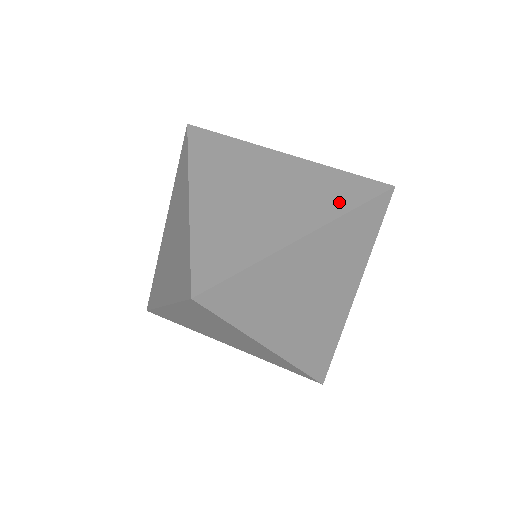
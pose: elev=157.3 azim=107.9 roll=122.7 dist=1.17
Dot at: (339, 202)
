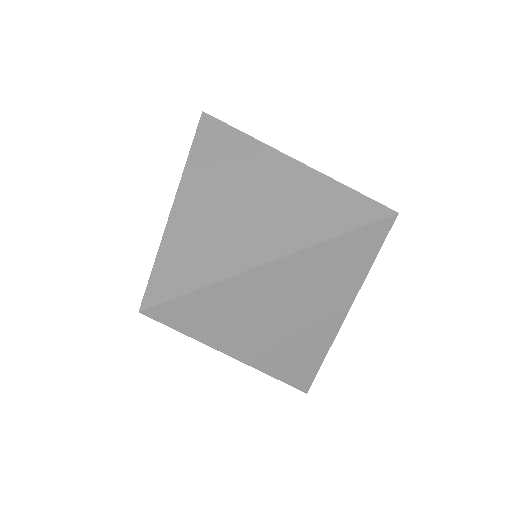
Dot at: occluded
